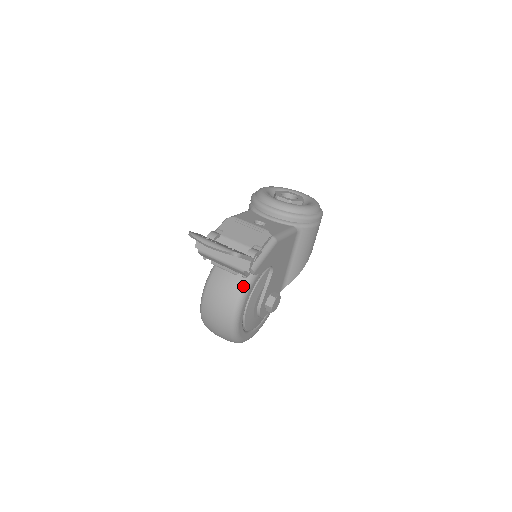
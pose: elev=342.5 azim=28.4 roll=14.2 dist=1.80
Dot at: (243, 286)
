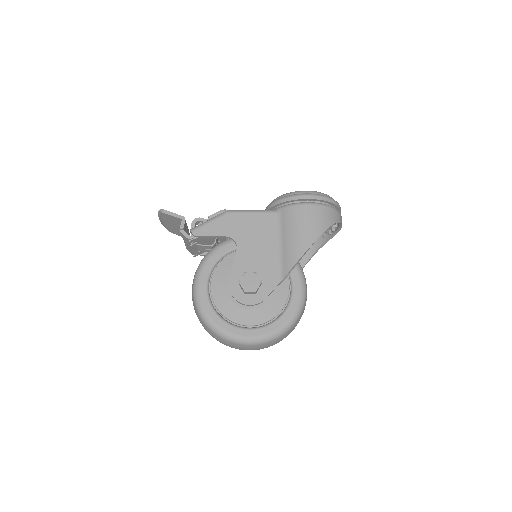
Dot at: (203, 259)
